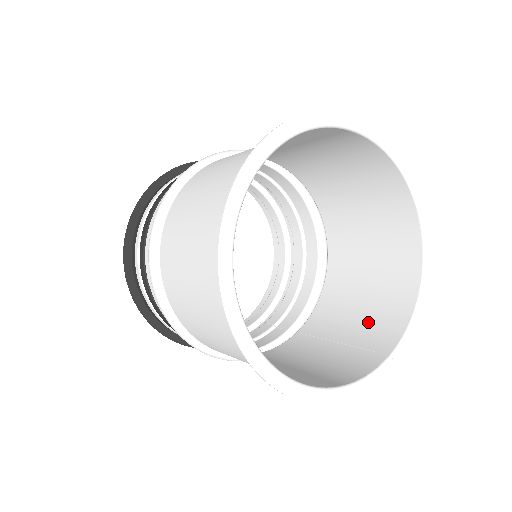
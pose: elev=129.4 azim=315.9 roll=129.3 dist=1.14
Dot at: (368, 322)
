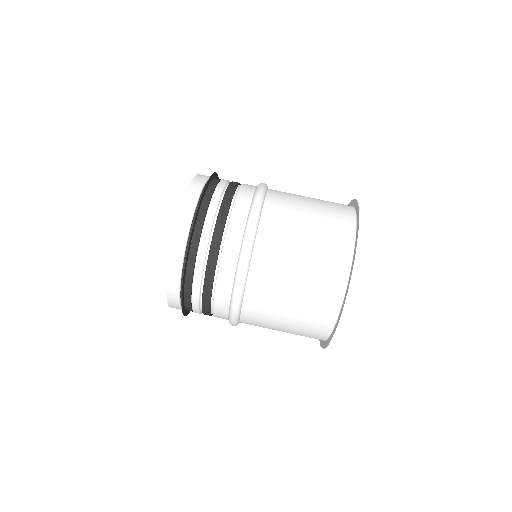
Dot at: occluded
